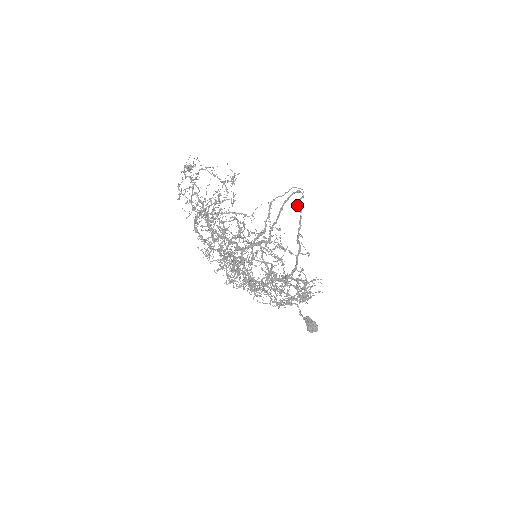
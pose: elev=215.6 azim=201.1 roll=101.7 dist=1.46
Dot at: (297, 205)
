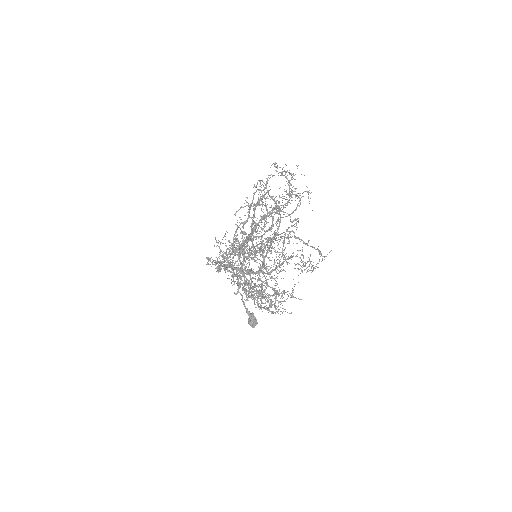
Dot at: (279, 213)
